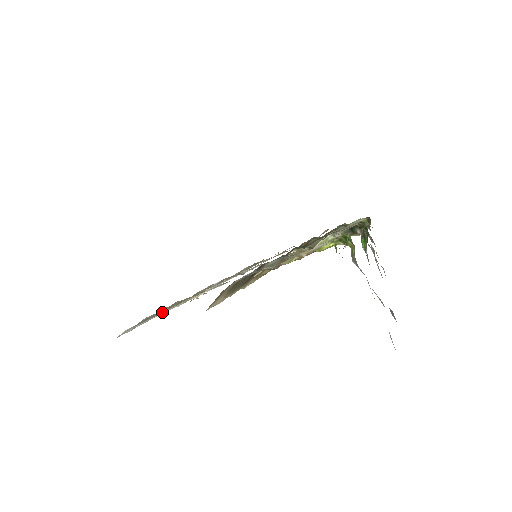
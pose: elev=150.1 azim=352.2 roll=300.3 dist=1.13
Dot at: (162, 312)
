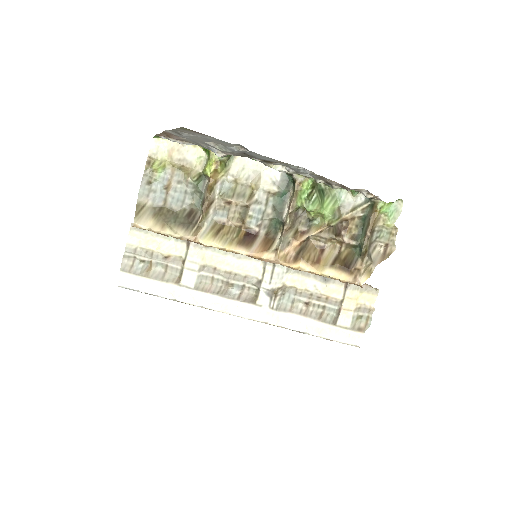
Dot at: (156, 279)
